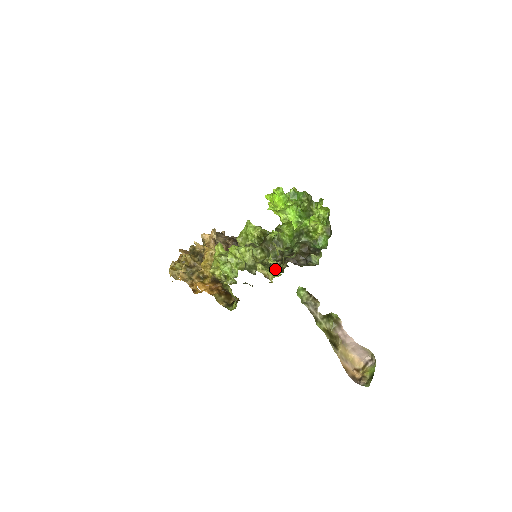
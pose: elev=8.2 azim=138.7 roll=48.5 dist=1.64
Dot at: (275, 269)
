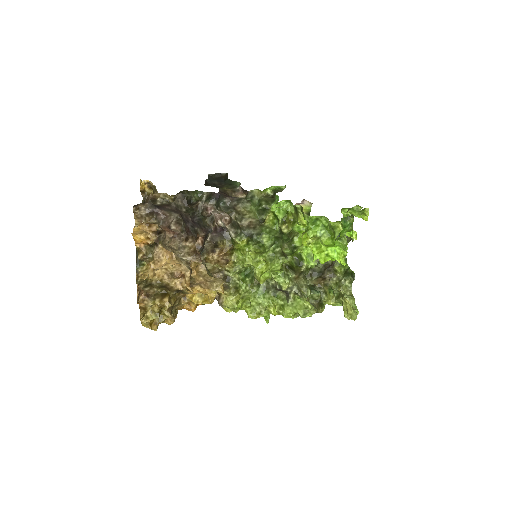
Dot at: (327, 295)
